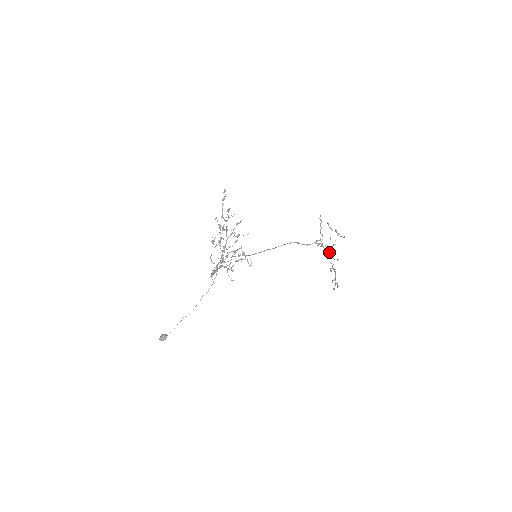
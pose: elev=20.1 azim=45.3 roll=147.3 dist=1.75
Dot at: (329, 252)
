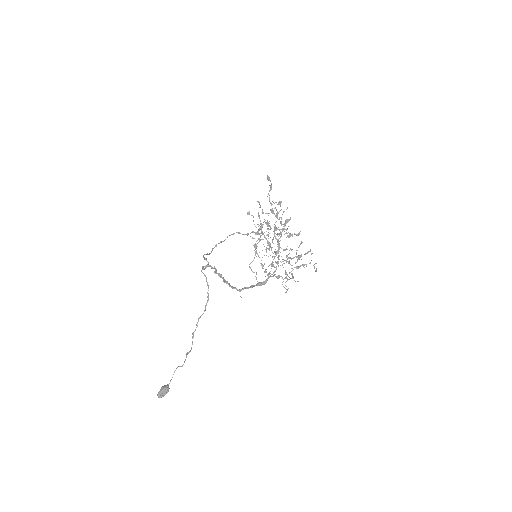
Dot at: (272, 242)
